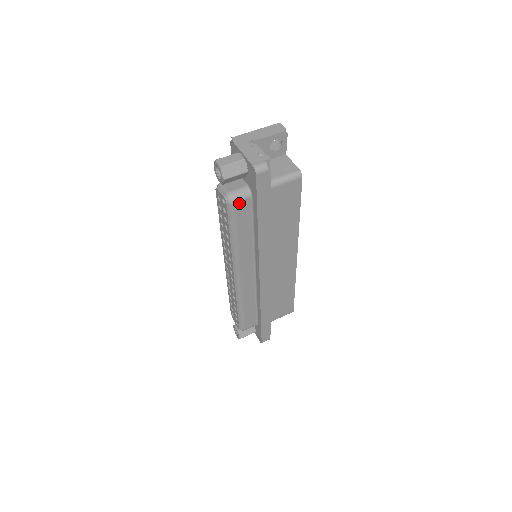
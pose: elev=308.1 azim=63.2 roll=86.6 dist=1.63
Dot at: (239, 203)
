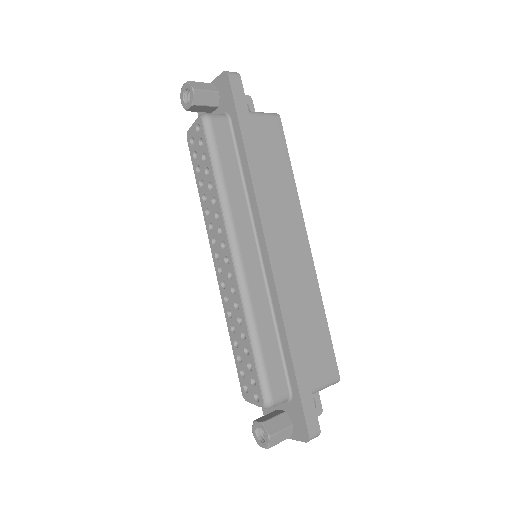
Dot at: (216, 122)
